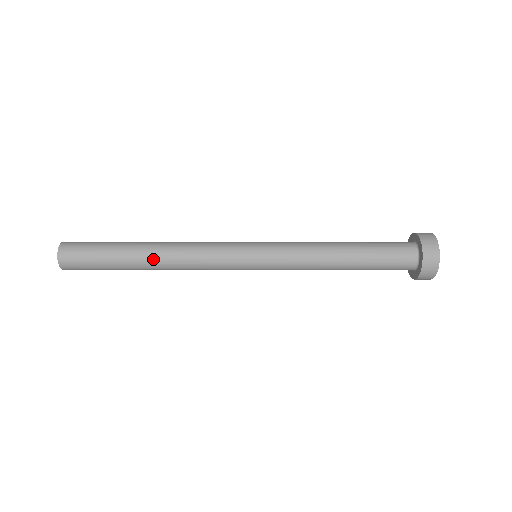
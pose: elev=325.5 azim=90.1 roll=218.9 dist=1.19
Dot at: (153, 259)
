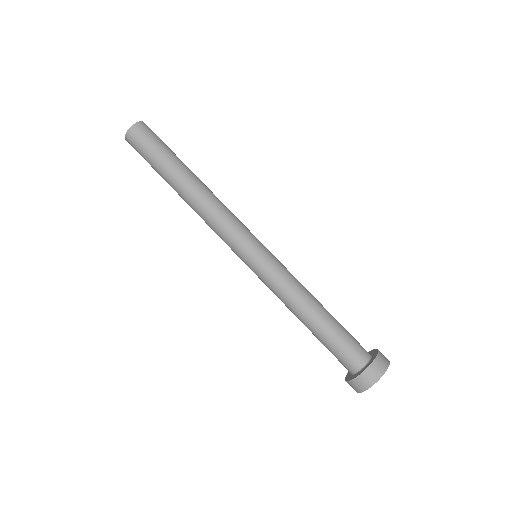
Dot at: (184, 195)
